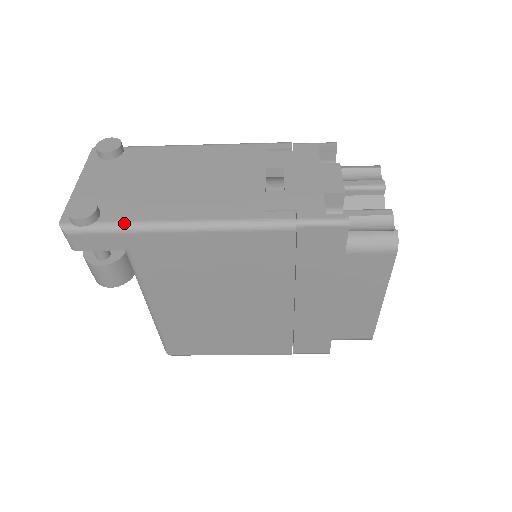
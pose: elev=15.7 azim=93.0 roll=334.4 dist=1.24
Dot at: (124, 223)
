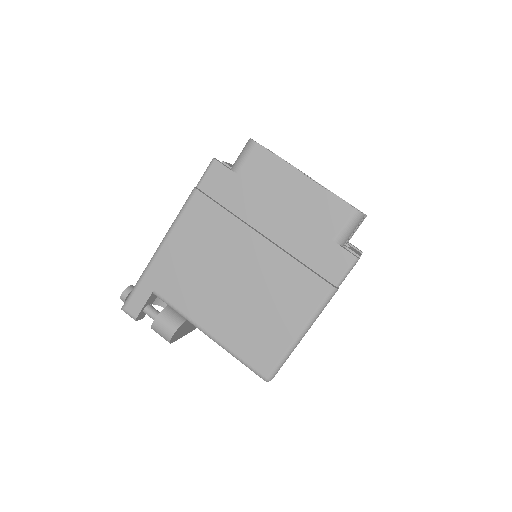
Dot at: (140, 276)
